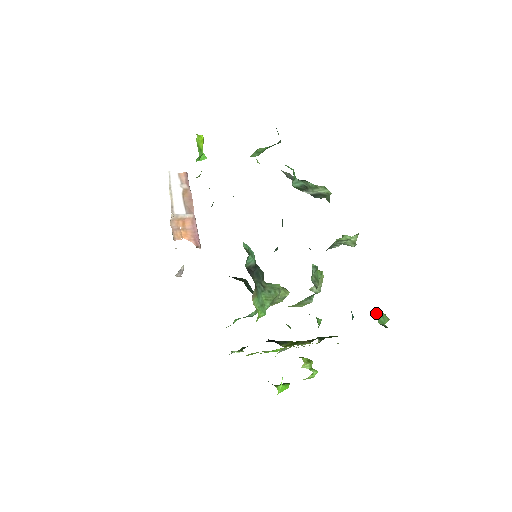
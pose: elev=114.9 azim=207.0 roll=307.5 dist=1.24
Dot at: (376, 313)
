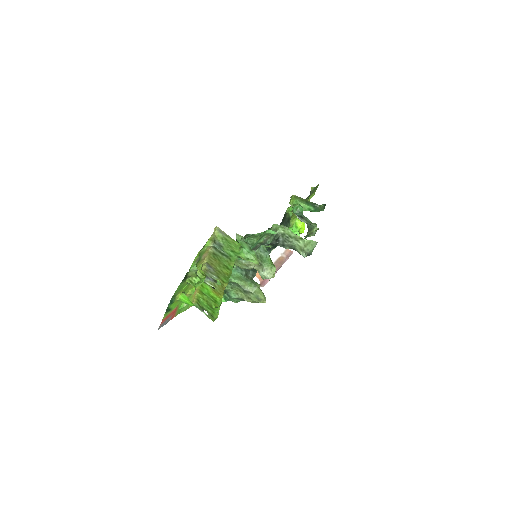
Dot at: (246, 242)
